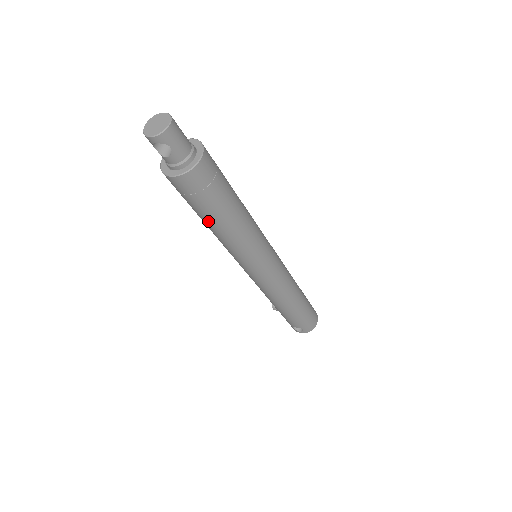
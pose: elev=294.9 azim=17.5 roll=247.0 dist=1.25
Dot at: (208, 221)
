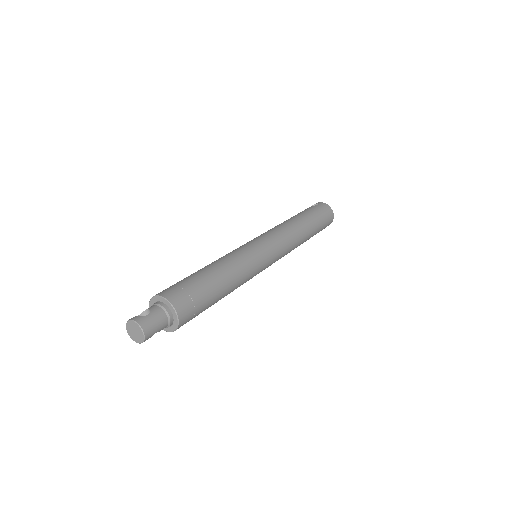
Dot at: occluded
